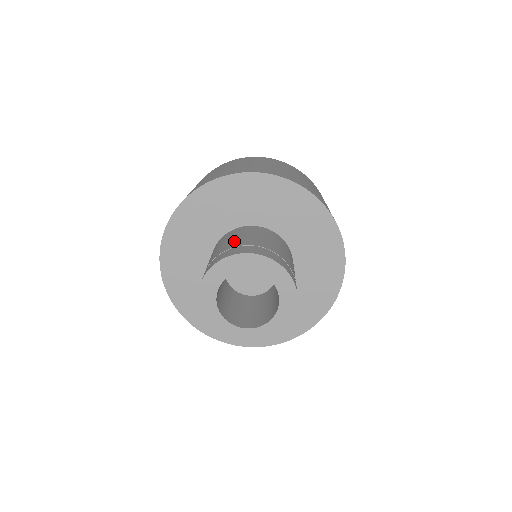
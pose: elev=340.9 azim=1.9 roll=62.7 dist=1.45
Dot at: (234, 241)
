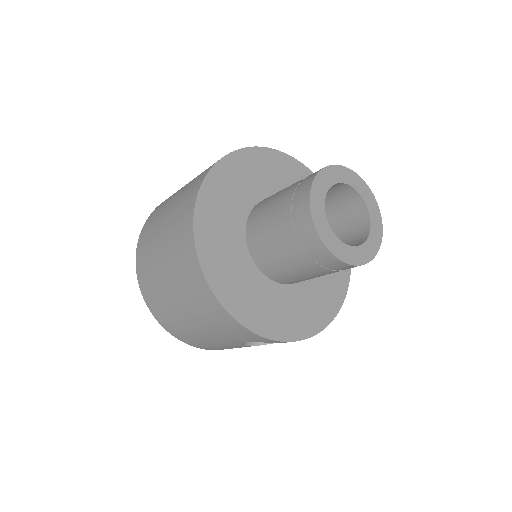
Dot at: occluded
